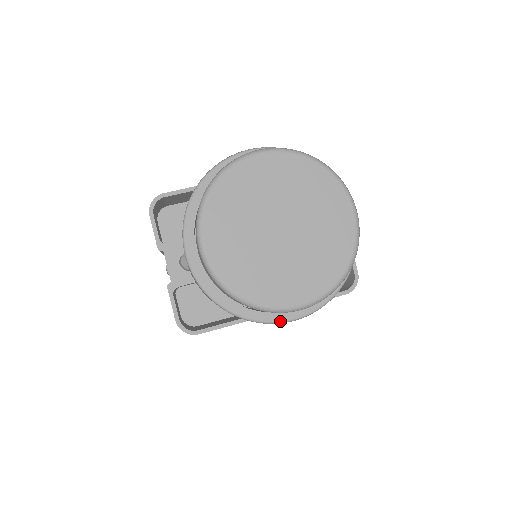
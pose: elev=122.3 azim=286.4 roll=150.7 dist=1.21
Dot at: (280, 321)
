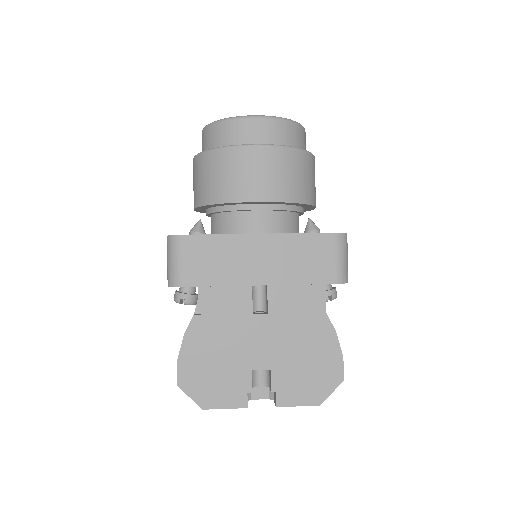
Dot at: (246, 144)
